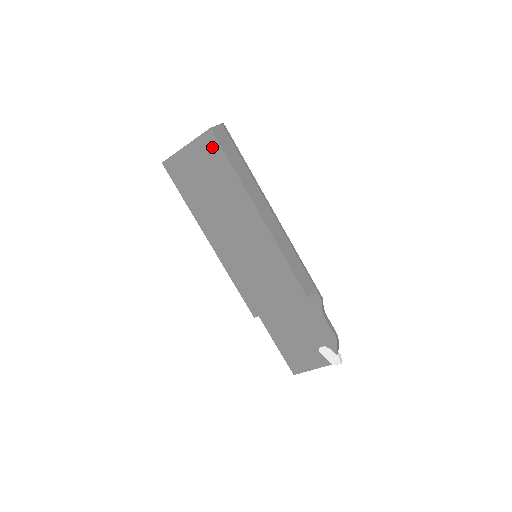
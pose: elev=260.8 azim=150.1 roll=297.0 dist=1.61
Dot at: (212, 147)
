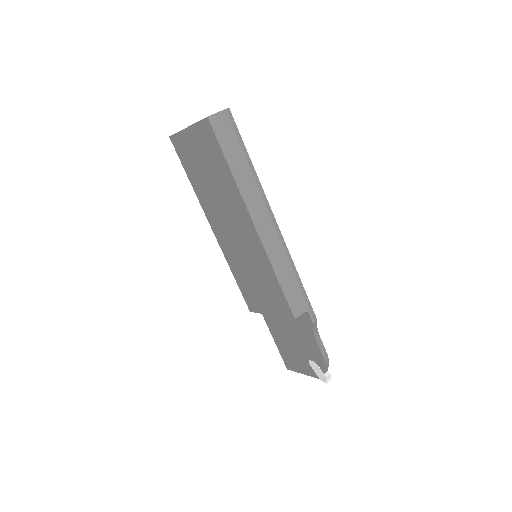
Dot at: (210, 138)
